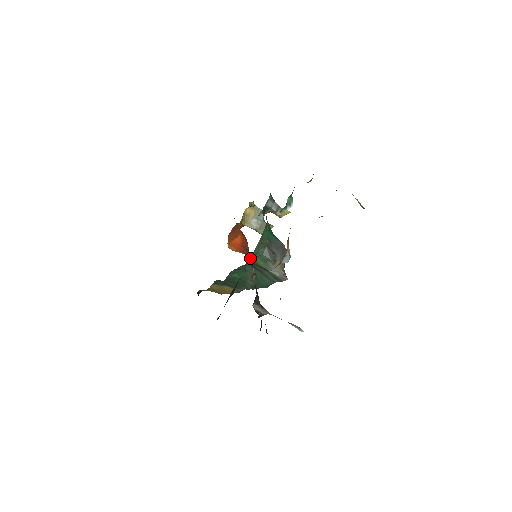
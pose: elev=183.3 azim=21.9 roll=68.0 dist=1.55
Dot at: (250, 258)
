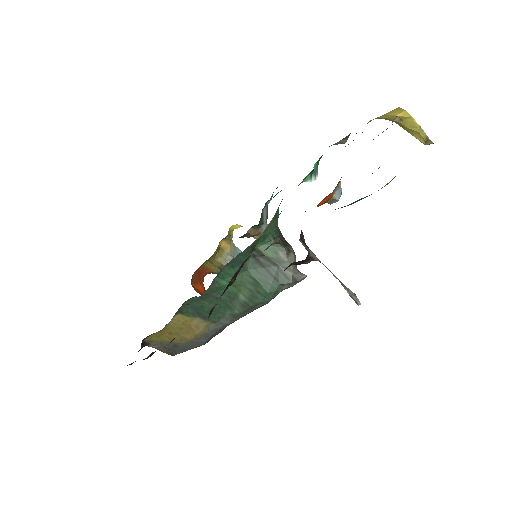
Dot at: (258, 241)
